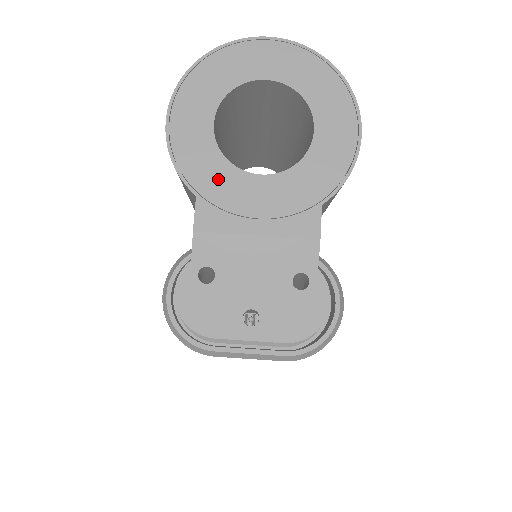
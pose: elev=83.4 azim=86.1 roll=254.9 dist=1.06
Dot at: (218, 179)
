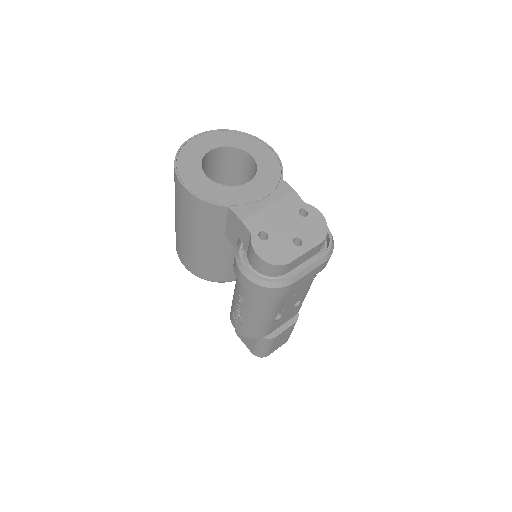
Dot at: (231, 195)
